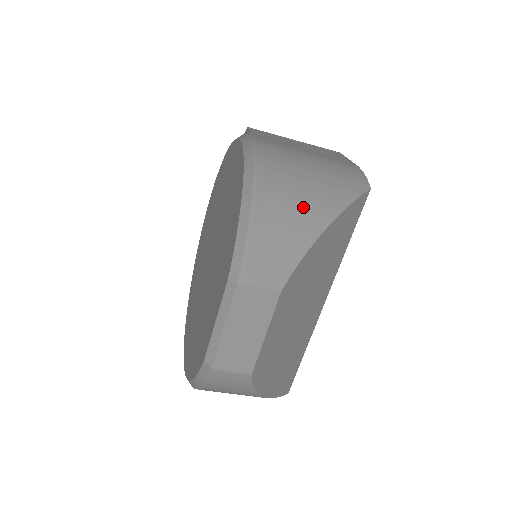
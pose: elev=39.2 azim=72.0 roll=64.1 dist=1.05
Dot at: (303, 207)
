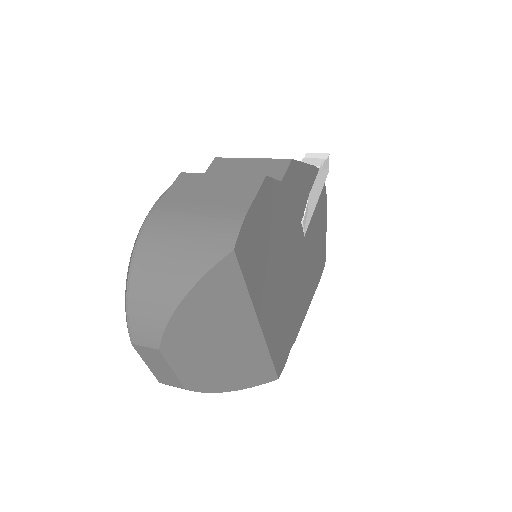
Dot at: (164, 284)
